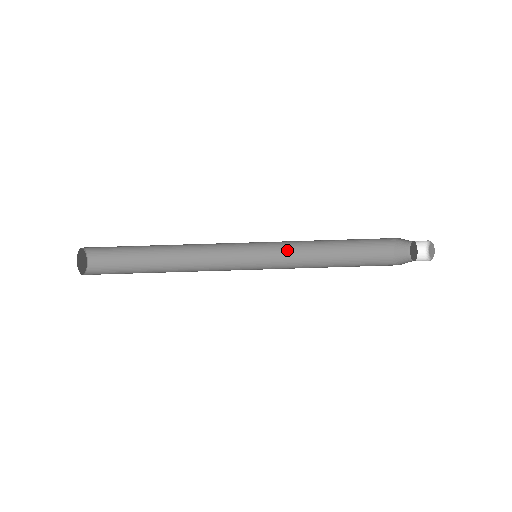
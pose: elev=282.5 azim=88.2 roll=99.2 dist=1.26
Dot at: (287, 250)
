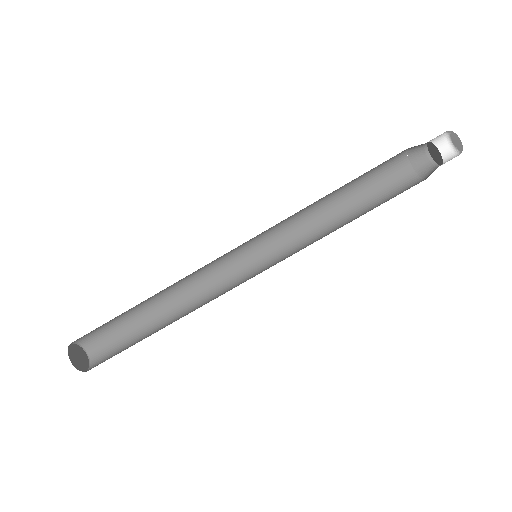
Dot at: (290, 234)
